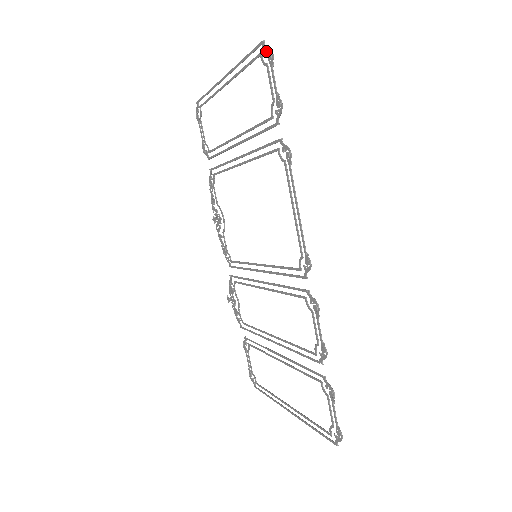
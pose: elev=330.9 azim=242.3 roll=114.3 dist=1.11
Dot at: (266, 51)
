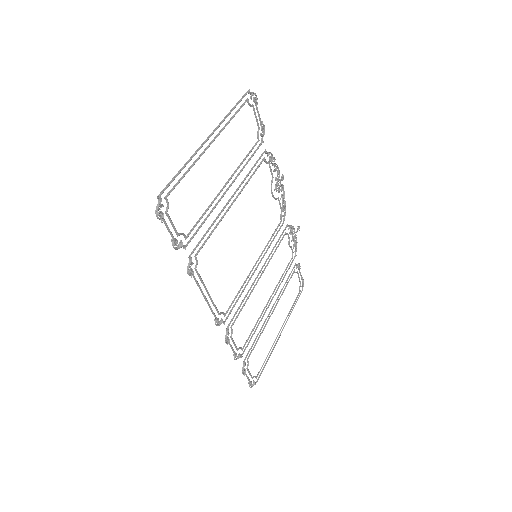
Dot at: (159, 206)
